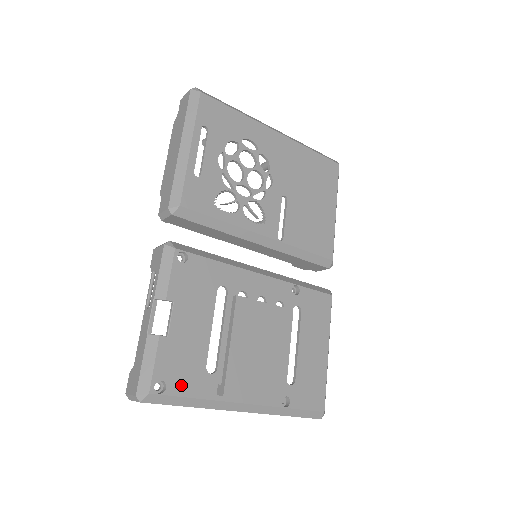
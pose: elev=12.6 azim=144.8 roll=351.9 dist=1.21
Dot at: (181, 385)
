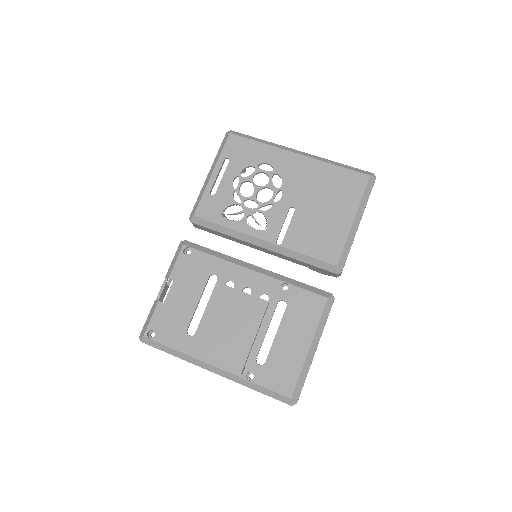
Dot at: (166, 337)
